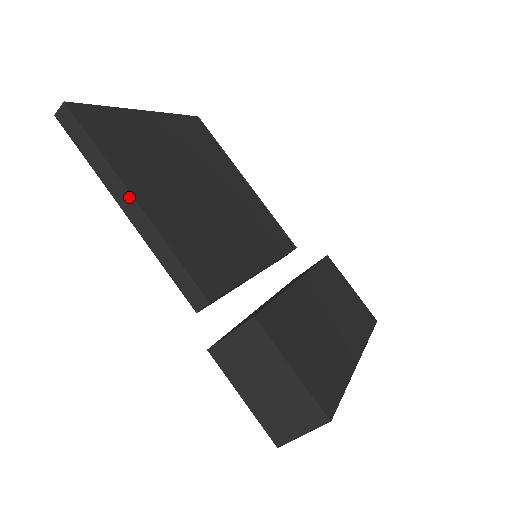
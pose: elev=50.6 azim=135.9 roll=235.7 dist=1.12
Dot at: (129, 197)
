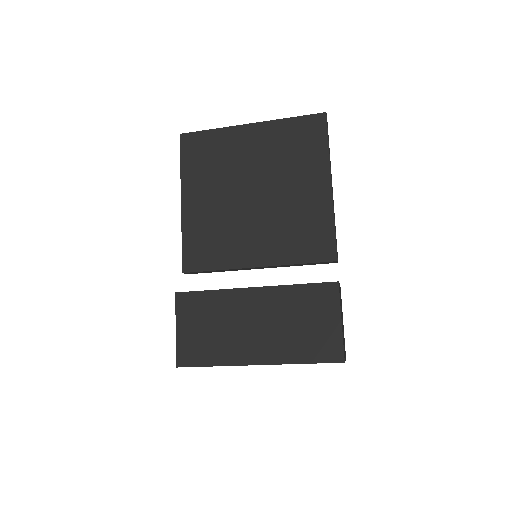
Dot at: (182, 198)
